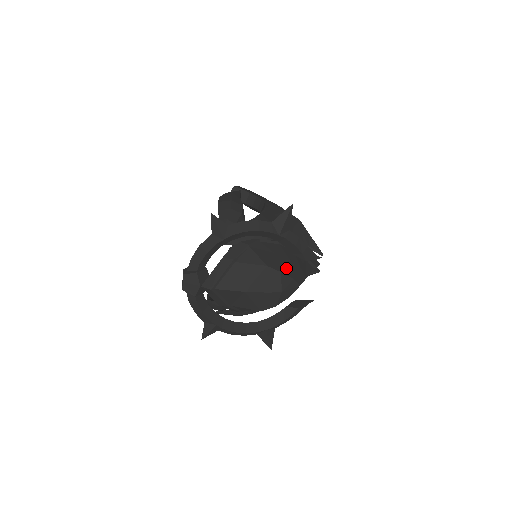
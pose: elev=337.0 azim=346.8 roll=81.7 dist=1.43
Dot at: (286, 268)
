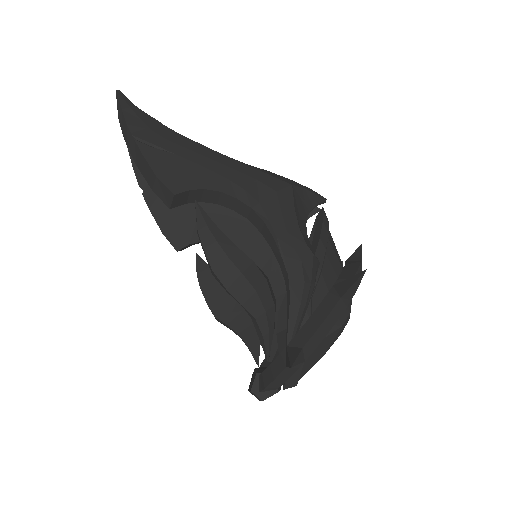
Dot at: occluded
